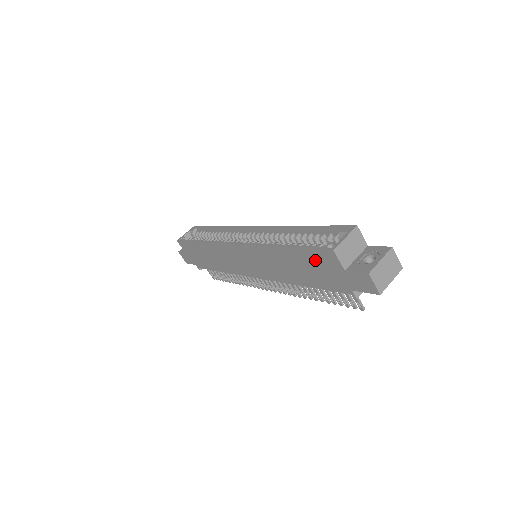
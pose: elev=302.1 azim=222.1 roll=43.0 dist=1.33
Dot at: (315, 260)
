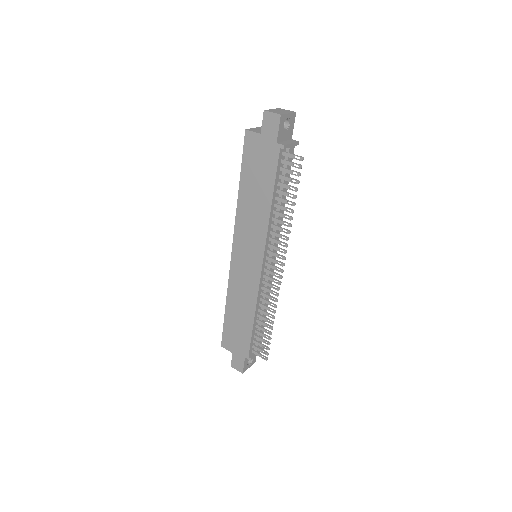
Dot at: (251, 159)
